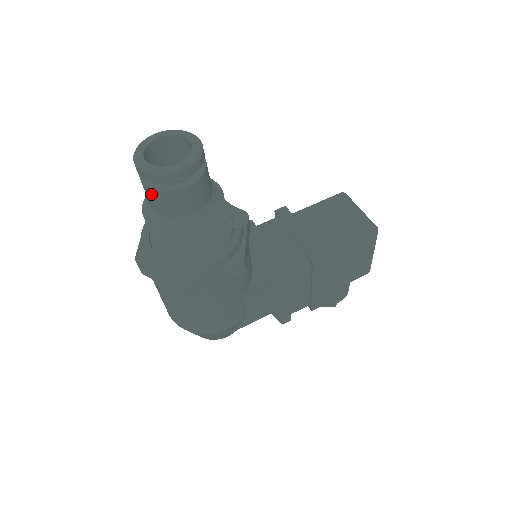
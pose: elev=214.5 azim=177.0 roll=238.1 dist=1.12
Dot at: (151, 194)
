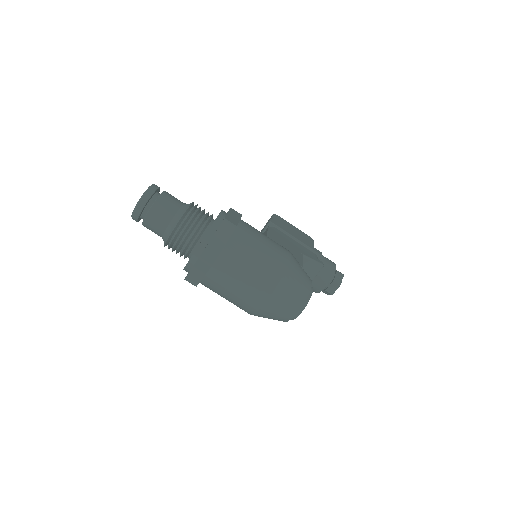
Dot at: (157, 208)
